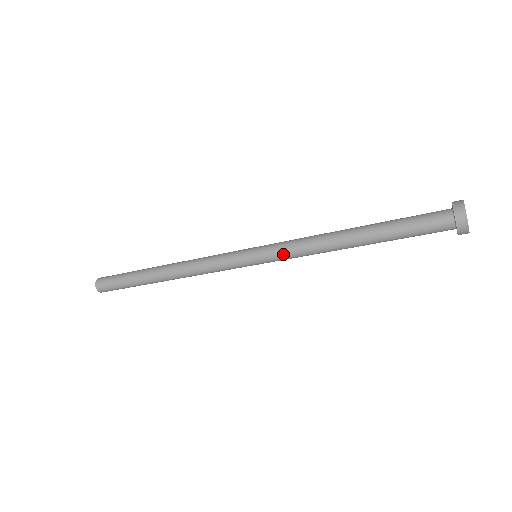
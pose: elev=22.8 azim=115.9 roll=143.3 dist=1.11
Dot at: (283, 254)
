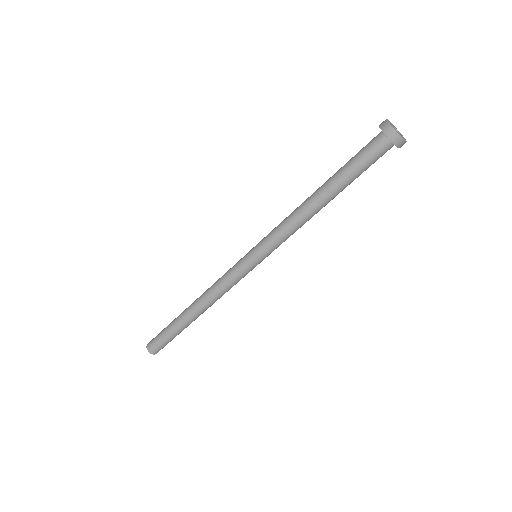
Dot at: (275, 242)
